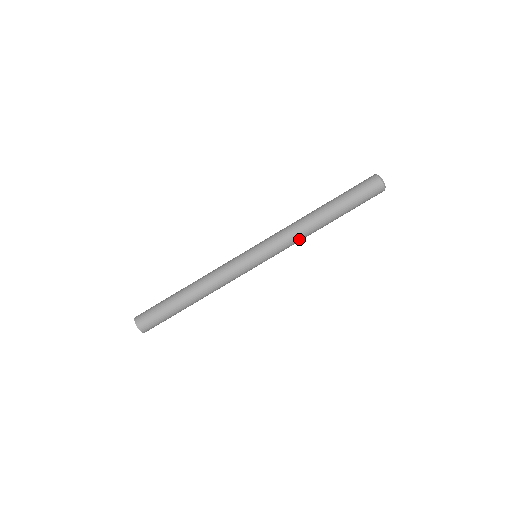
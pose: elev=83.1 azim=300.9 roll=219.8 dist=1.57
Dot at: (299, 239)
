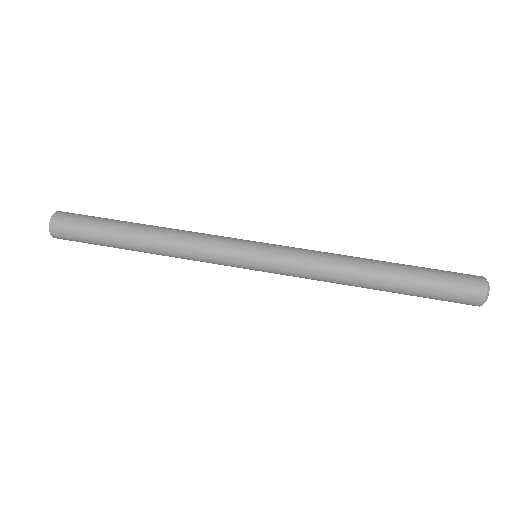
Dot at: (327, 260)
